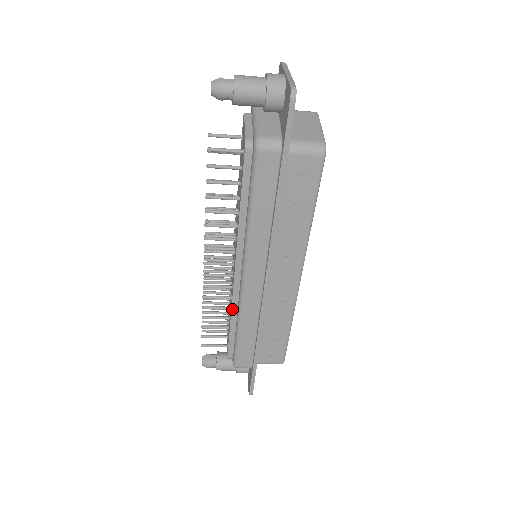
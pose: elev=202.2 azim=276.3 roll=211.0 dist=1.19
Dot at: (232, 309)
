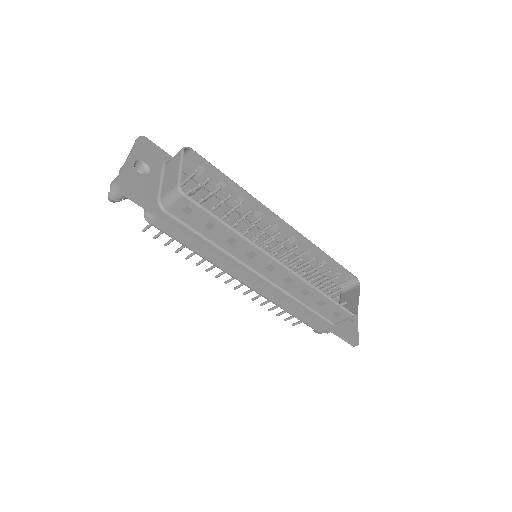
Dot at: occluded
